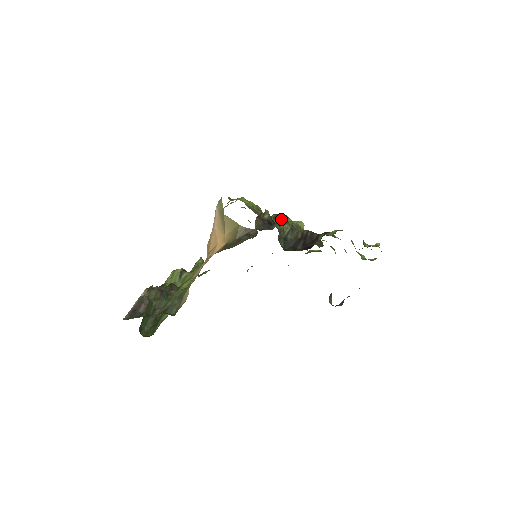
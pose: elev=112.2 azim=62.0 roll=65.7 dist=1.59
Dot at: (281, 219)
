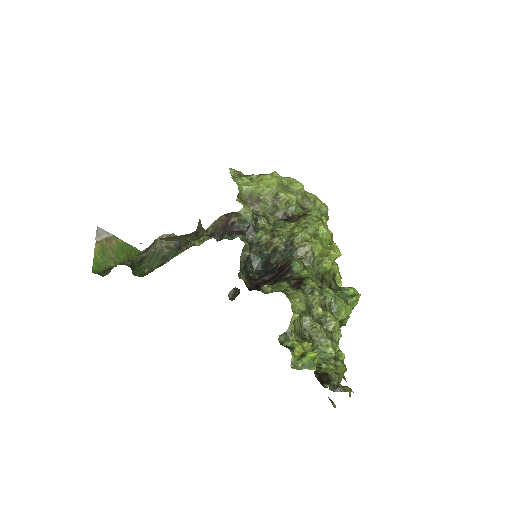
Dot at: (296, 225)
